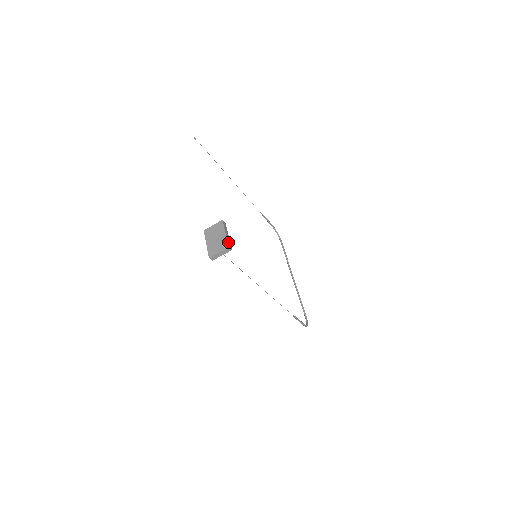
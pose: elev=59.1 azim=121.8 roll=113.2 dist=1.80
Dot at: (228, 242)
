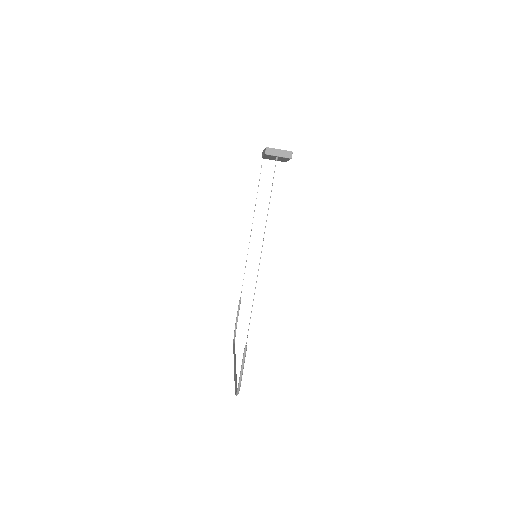
Dot at: occluded
